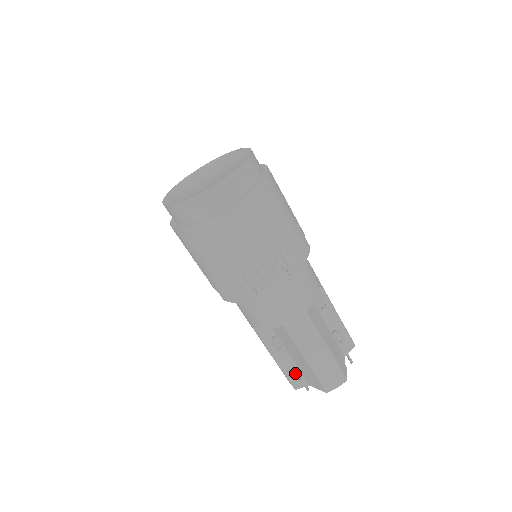
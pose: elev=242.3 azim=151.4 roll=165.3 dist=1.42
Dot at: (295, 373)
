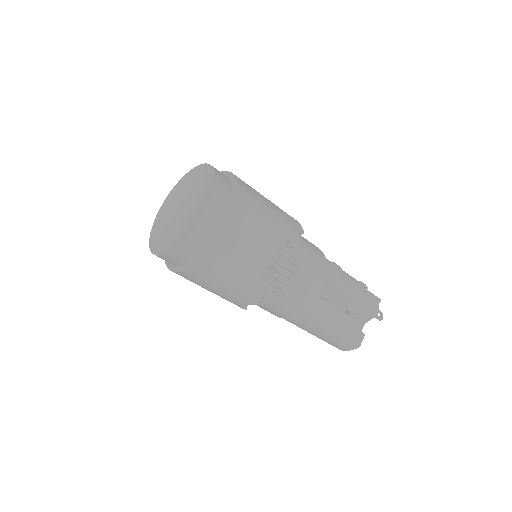
Dot at: occluded
